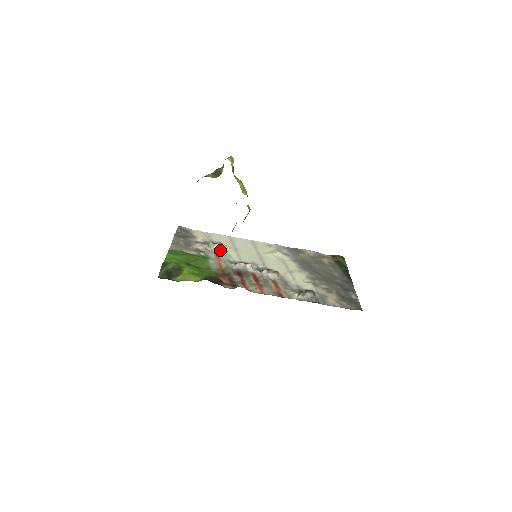
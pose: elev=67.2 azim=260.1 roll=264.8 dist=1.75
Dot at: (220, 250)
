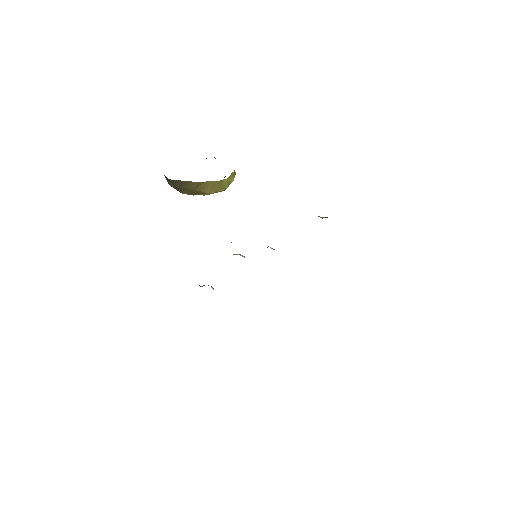
Dot at: (211, 286)
